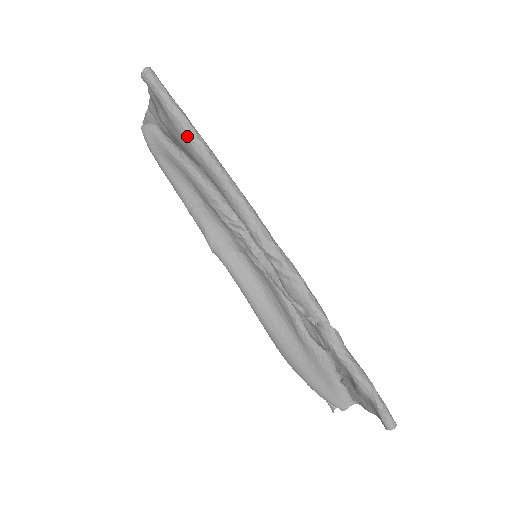
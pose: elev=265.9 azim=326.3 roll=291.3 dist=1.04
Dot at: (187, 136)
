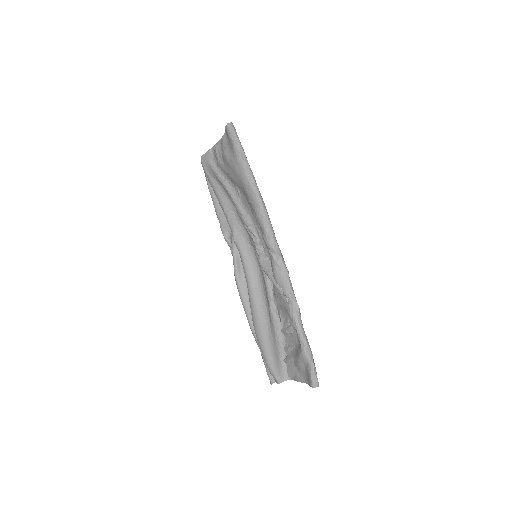
Dot at: (244, 167)
